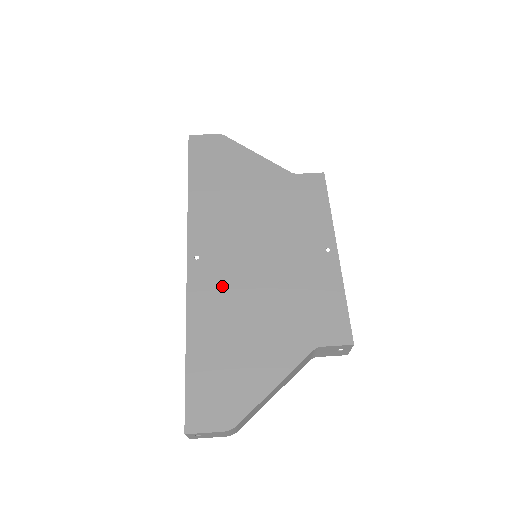
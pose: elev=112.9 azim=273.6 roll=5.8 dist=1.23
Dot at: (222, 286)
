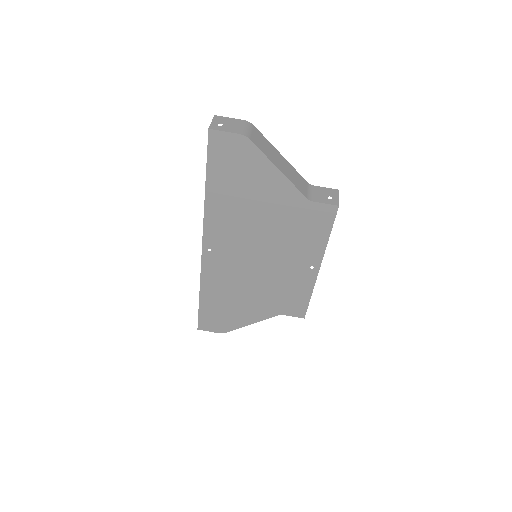
Dot at: (226, 272)
